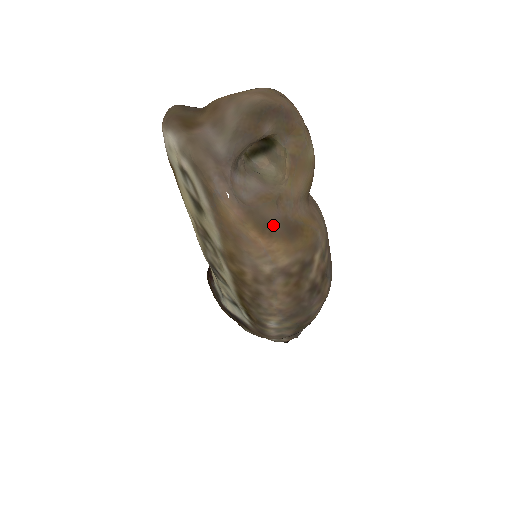
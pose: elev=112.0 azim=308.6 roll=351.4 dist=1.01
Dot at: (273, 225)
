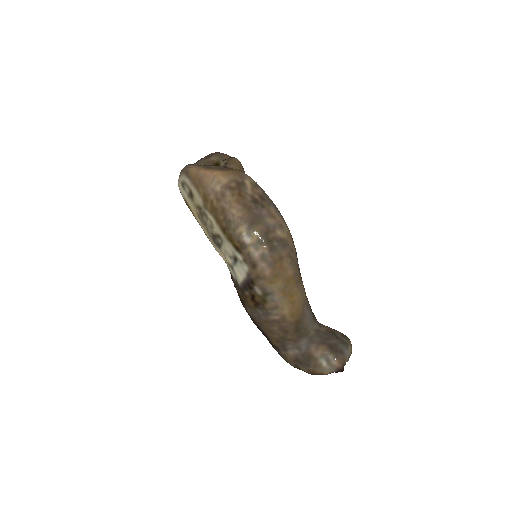
Dot at: (213, 168)
